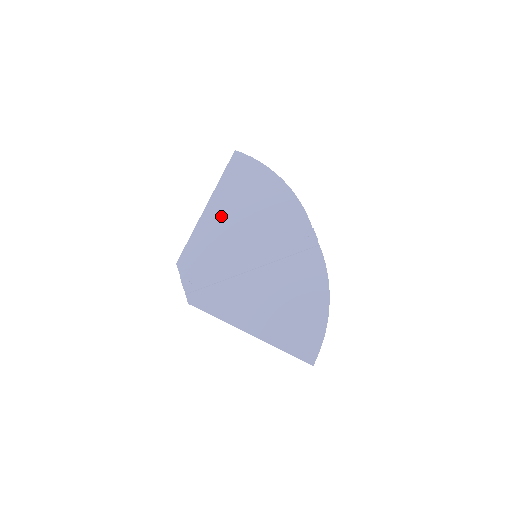
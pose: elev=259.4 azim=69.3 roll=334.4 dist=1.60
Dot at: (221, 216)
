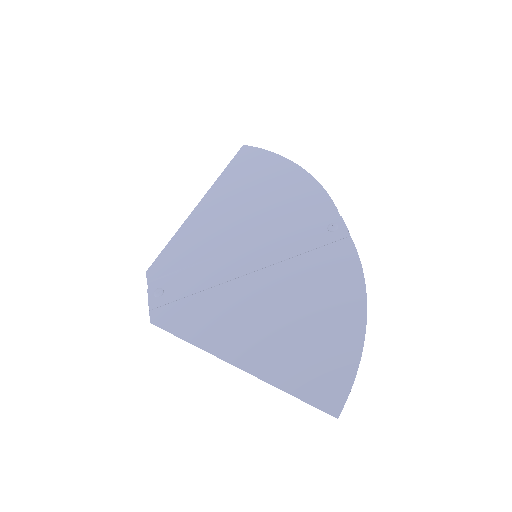
Dot at: (215, 213)
